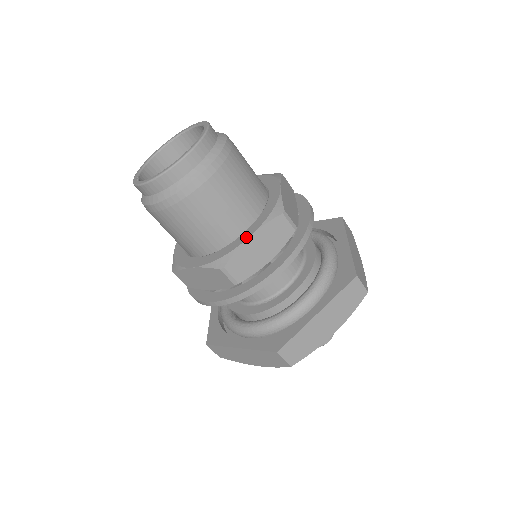
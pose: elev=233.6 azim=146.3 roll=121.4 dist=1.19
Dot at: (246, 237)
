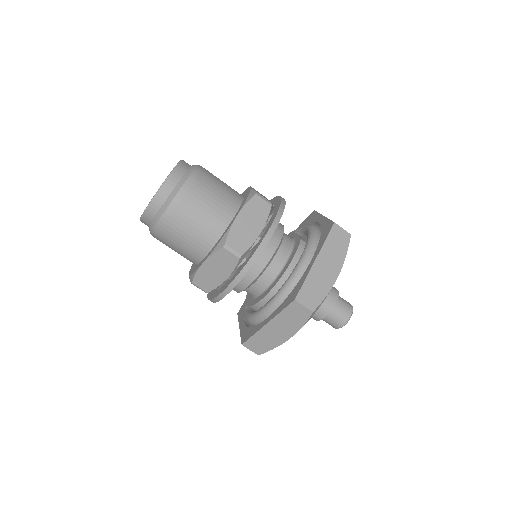
Dot at: (202, 263)
